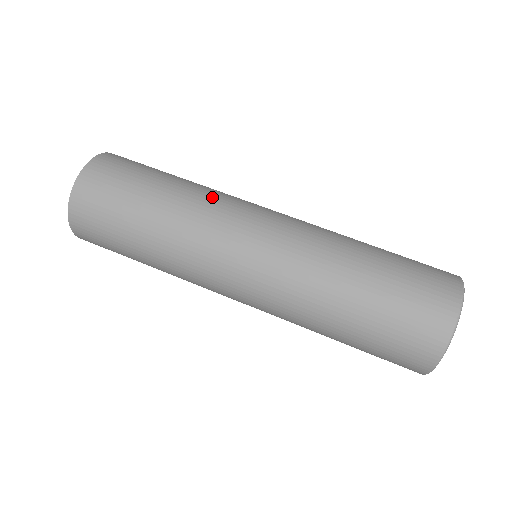
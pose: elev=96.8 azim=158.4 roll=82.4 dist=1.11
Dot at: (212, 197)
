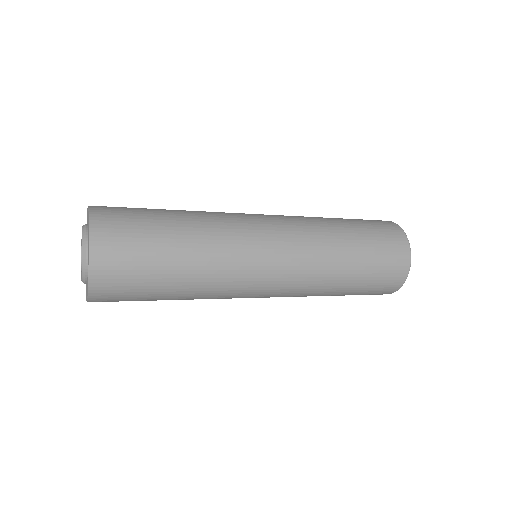
Dot at: occluded
